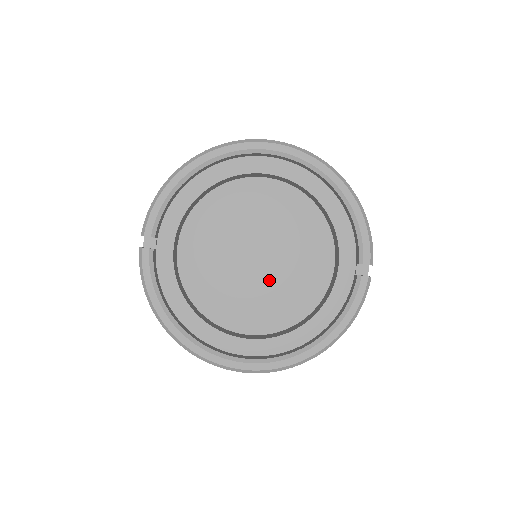
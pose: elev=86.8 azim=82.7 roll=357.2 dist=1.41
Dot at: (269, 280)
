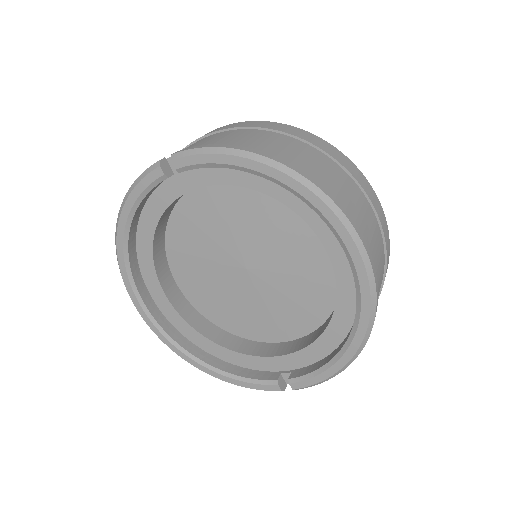
Dot at: (234, 289)
